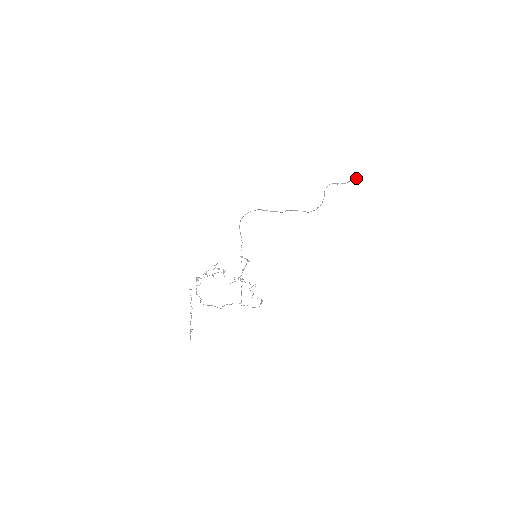
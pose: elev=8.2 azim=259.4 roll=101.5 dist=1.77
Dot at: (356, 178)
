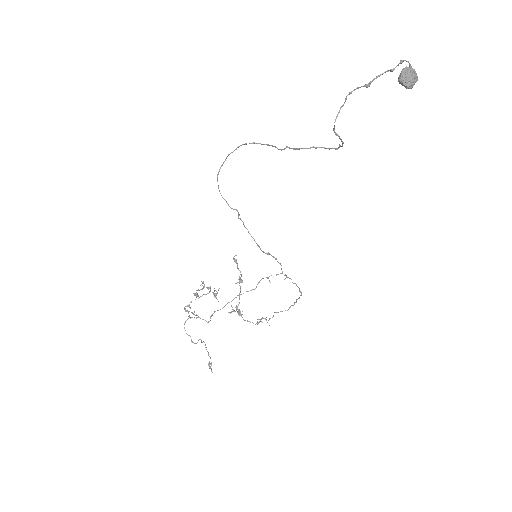
Dot at: (404, 85)
